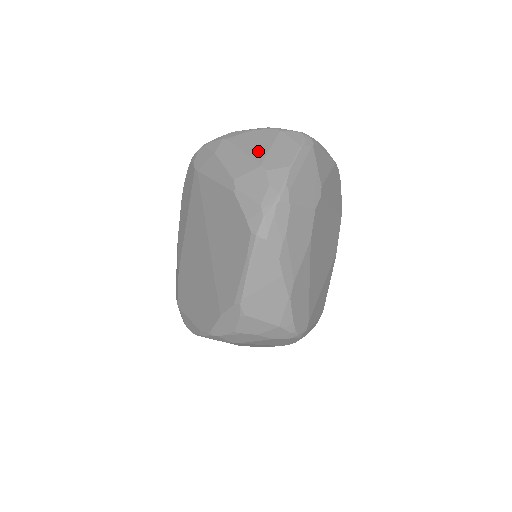
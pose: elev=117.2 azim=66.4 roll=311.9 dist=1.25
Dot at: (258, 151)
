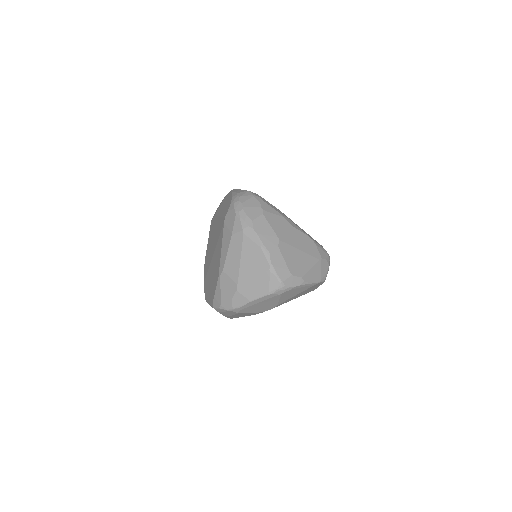
Dot at: (246, 271)
